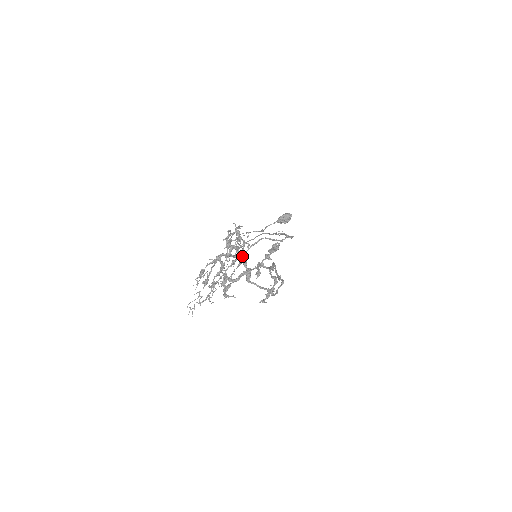
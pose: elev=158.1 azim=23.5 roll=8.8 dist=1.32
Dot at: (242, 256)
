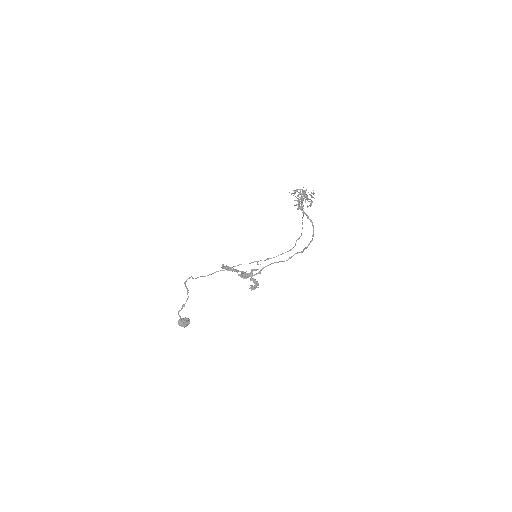
Dot at: (303, 210)
